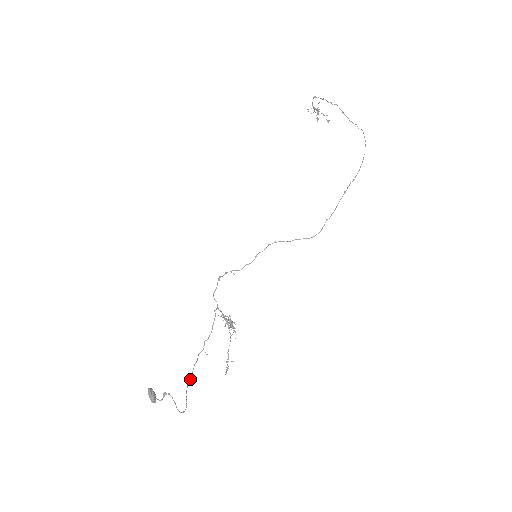
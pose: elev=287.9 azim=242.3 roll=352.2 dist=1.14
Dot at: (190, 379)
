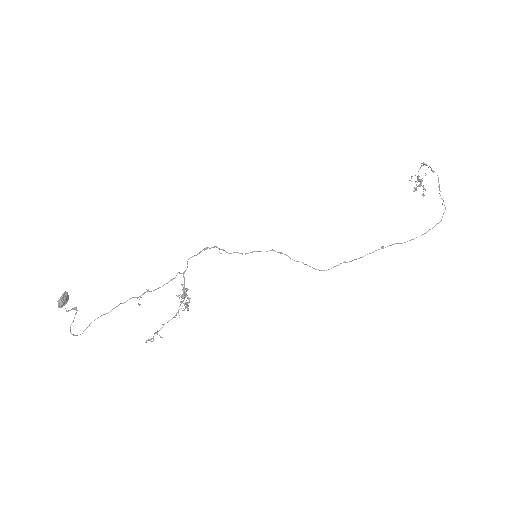
Dot at: (106, 313)
